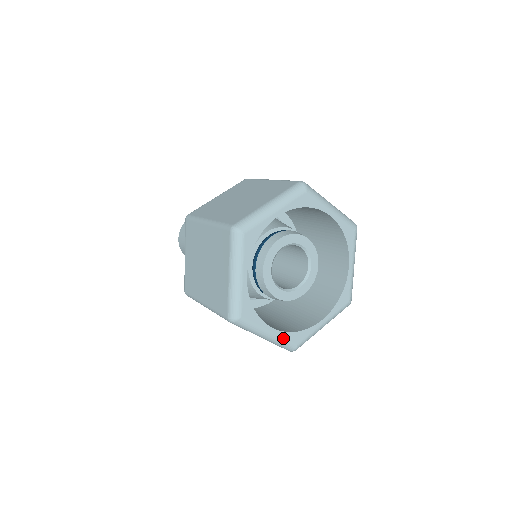
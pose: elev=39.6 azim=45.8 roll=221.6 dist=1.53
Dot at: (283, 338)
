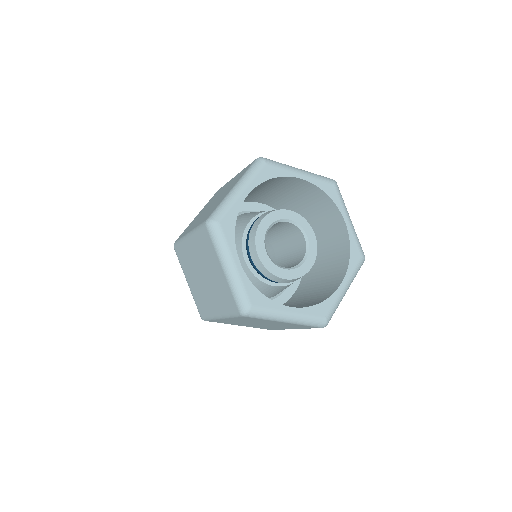
Dot at: (307, 314)
